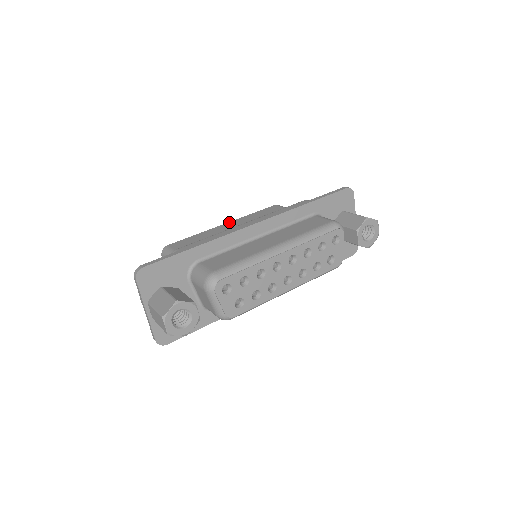
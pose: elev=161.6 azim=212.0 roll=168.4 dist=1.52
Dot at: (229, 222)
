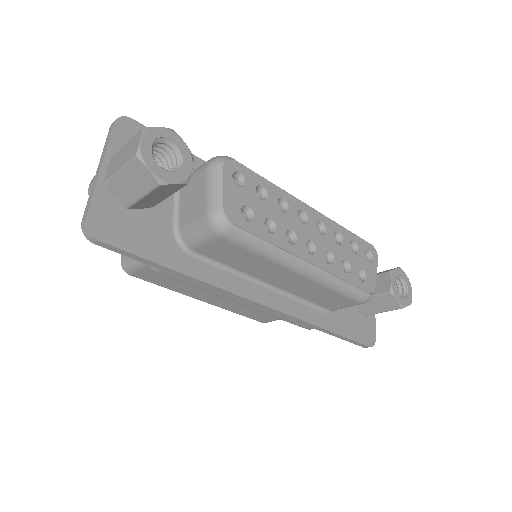
Dot at: occluded
